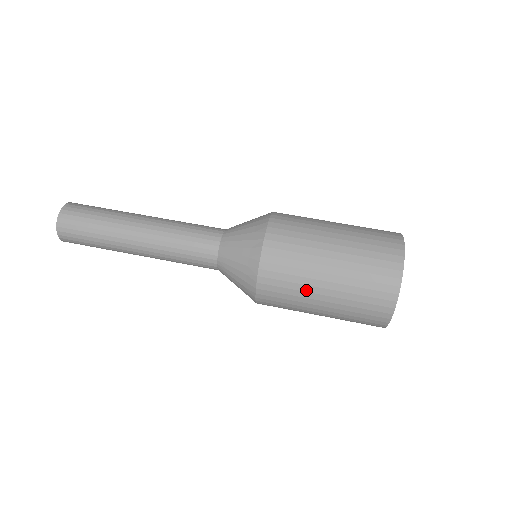
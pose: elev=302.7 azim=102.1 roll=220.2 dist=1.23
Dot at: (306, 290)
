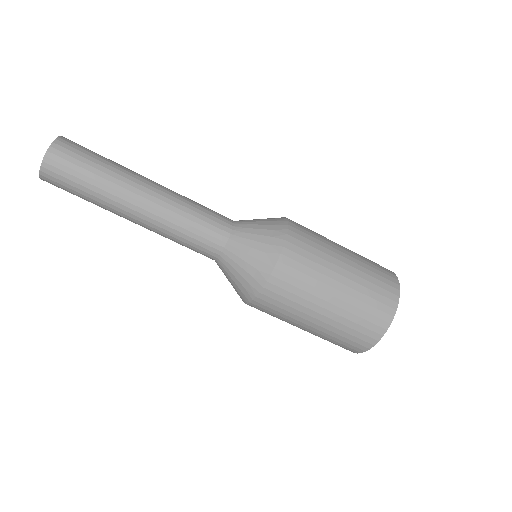
Dot at: (296, 319)
